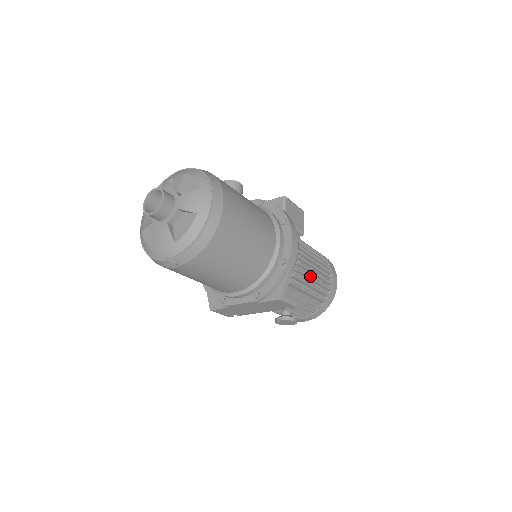
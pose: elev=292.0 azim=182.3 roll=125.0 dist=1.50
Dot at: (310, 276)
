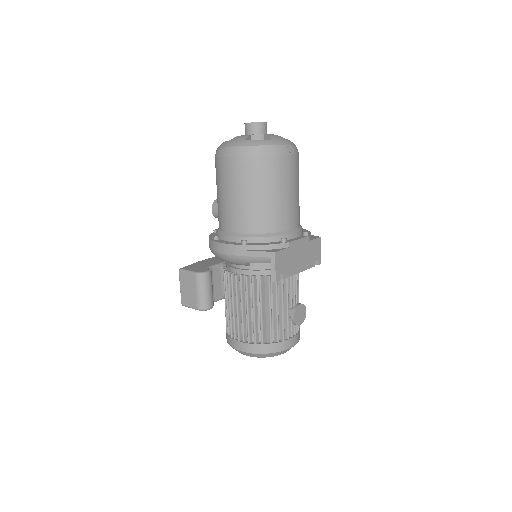
Dot at: occluded
